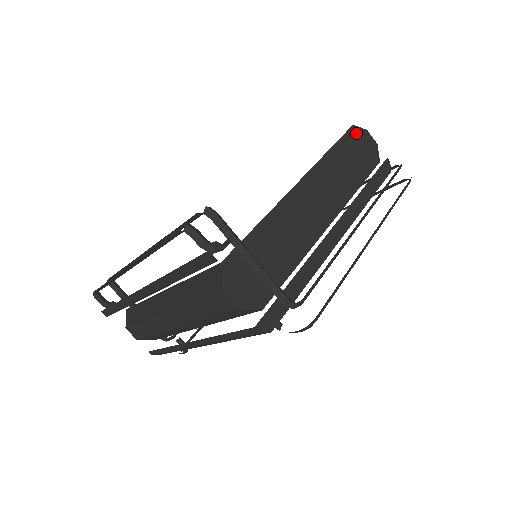
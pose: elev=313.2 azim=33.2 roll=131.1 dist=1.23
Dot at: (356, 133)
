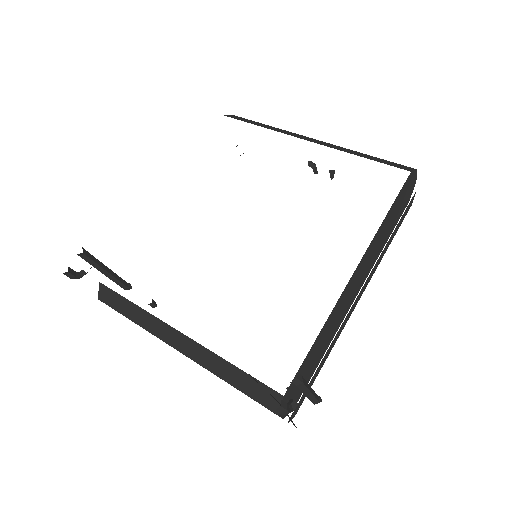
Dot at: (409, 180)
